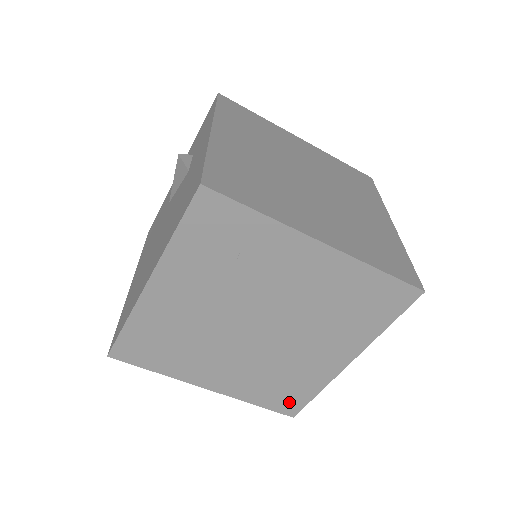
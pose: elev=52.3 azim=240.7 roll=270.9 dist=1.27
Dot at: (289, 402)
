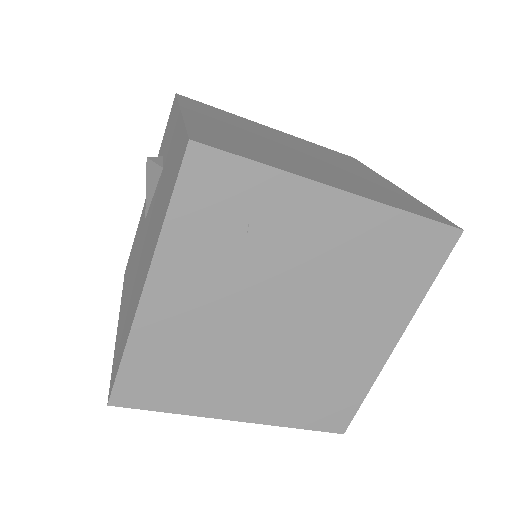
Dot at: (336, 414)
